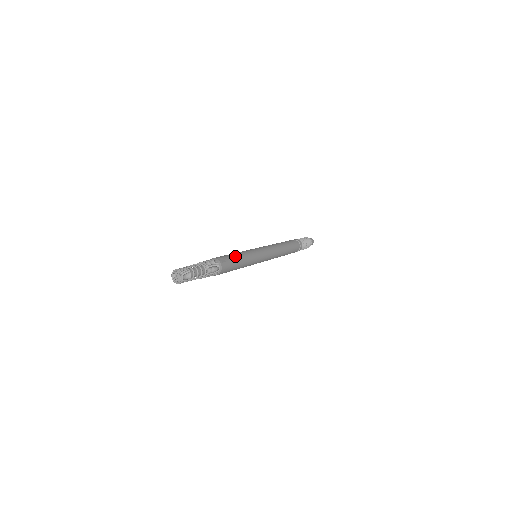
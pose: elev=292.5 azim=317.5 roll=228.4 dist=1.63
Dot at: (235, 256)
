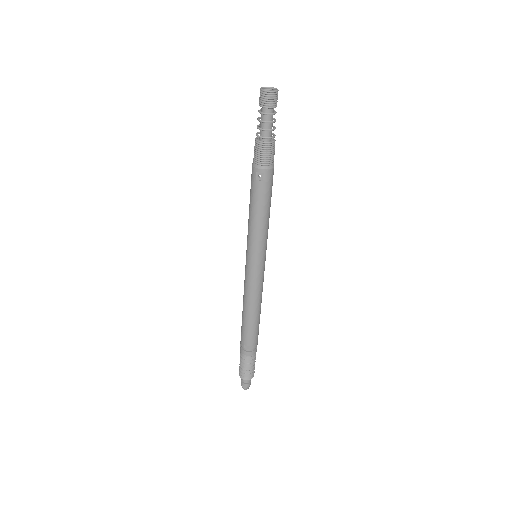
Dot at: occluded
